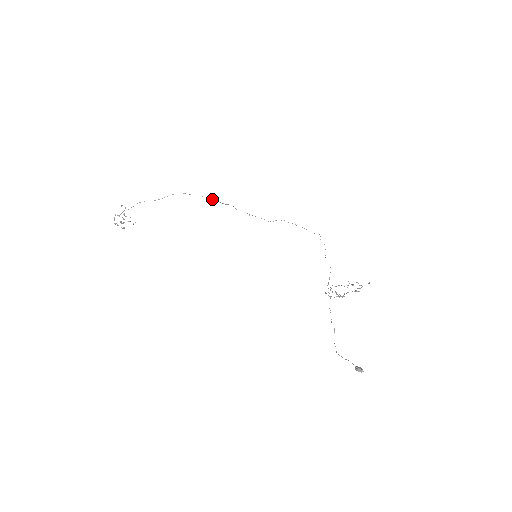
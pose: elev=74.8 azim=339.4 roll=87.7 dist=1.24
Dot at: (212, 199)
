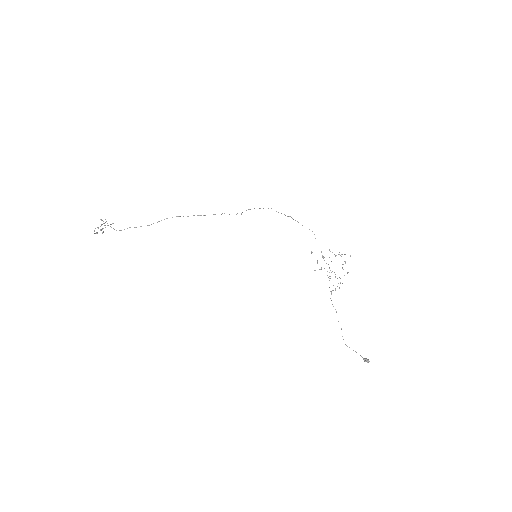
Dot at: occluded
